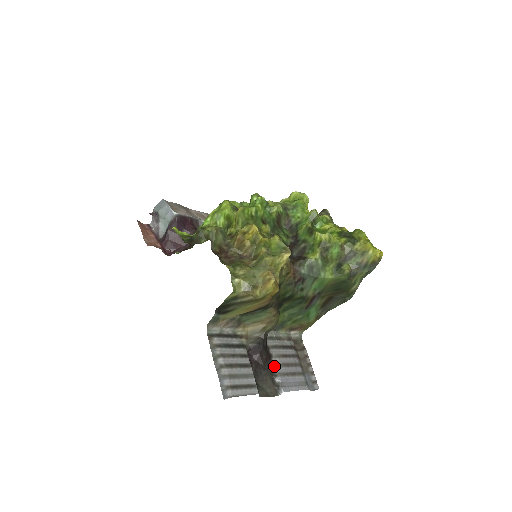
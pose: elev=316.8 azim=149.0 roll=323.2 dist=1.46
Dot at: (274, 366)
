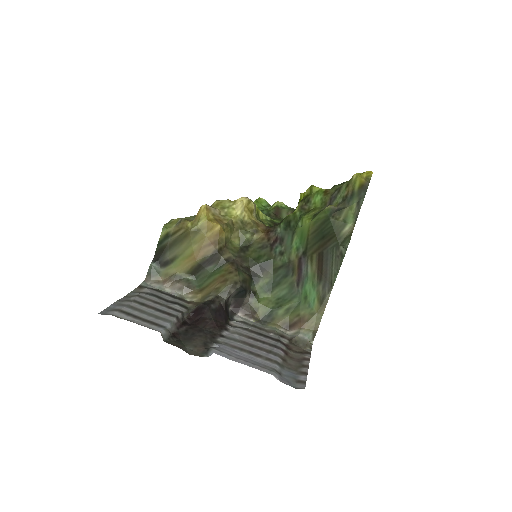
Dot at: (223, 337)
